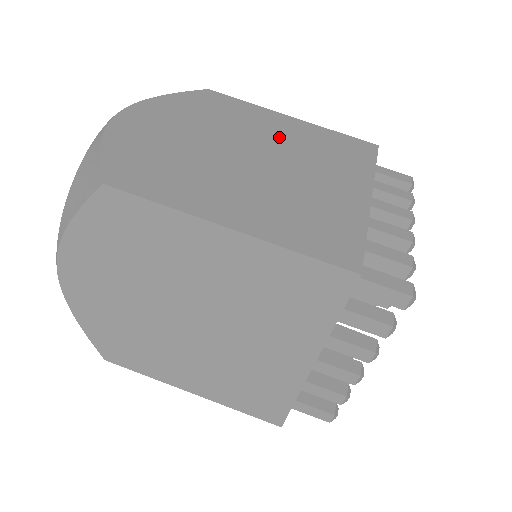
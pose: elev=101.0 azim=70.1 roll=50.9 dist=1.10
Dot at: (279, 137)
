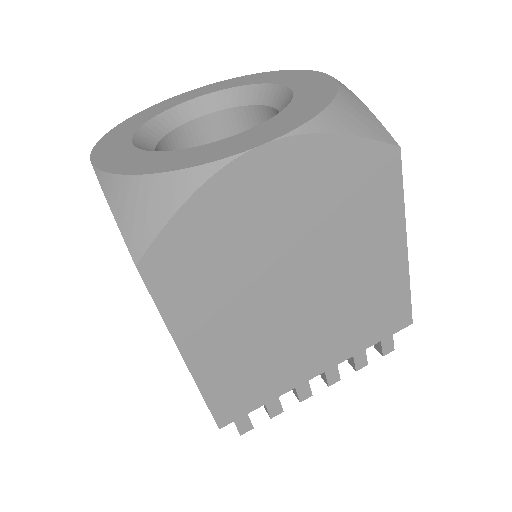
Dot at: (354, 273)
